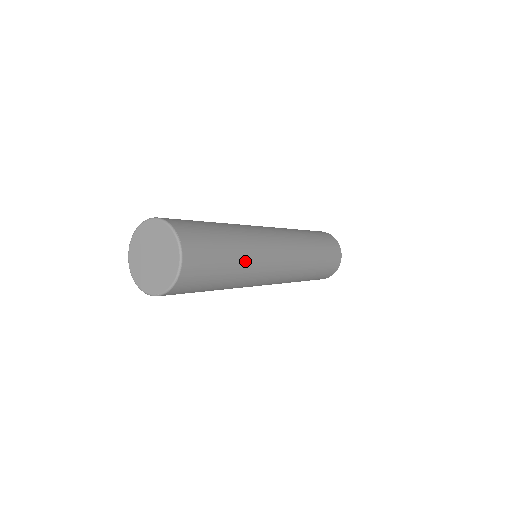
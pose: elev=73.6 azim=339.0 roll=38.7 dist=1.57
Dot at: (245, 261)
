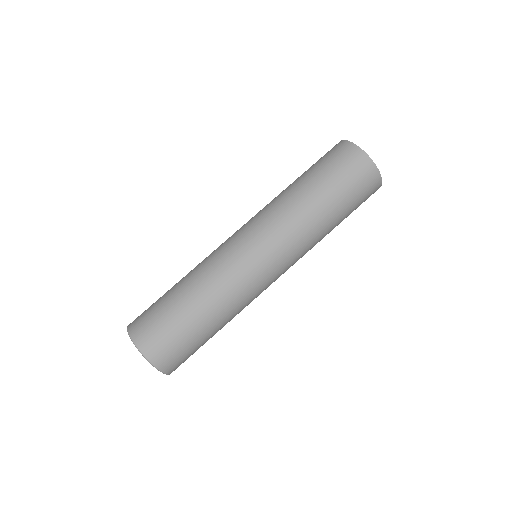
Dot at: (214, 302)
